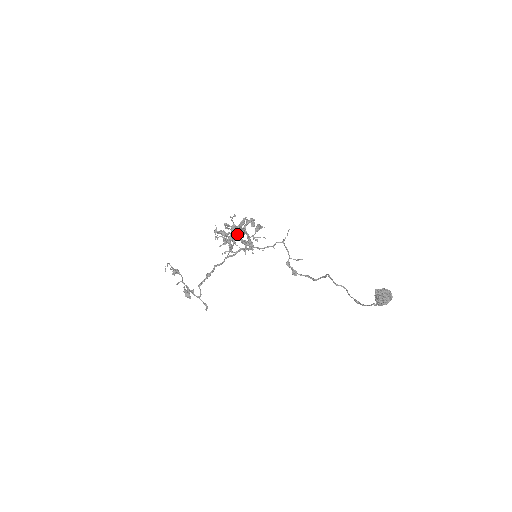
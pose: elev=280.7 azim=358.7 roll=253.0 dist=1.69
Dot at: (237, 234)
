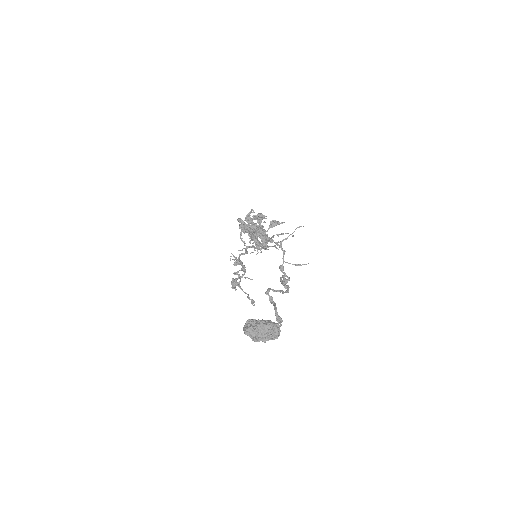
Dot at: (247, 231)
